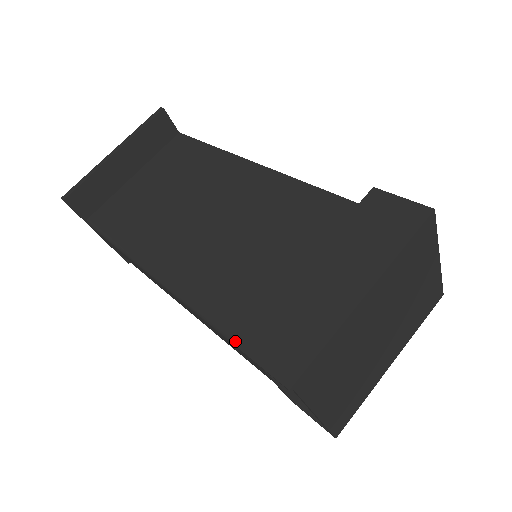
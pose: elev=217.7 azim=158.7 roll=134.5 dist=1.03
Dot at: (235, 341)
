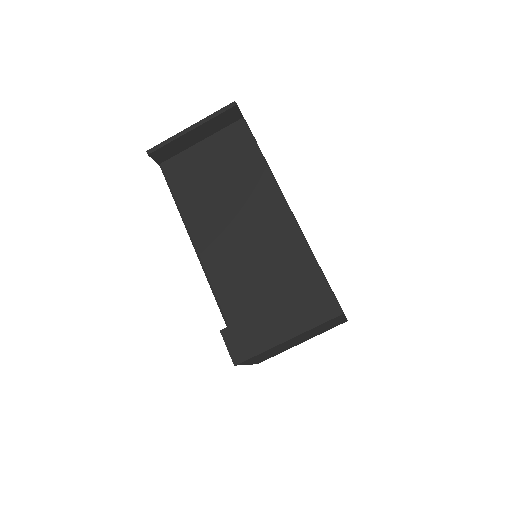
Dot at: (223, 315)
